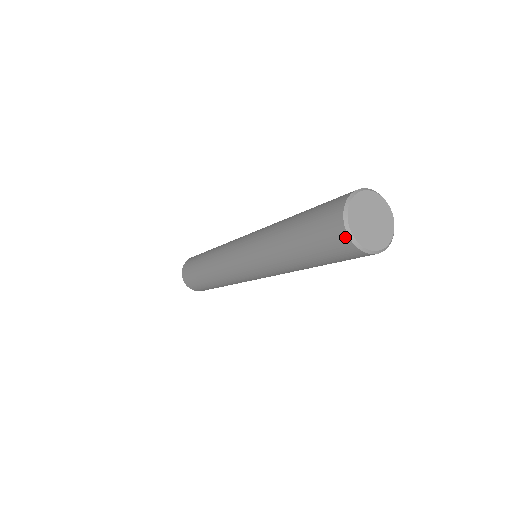
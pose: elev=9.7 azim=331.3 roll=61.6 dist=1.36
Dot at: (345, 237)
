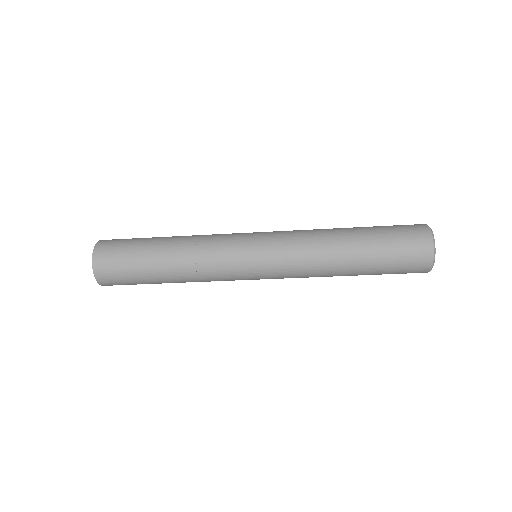
Dot at: (429, 263)
